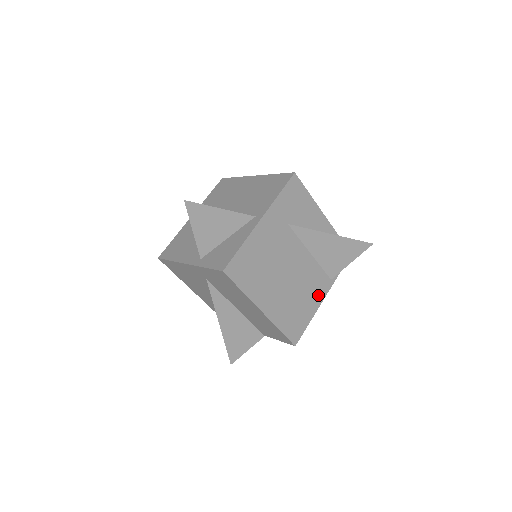
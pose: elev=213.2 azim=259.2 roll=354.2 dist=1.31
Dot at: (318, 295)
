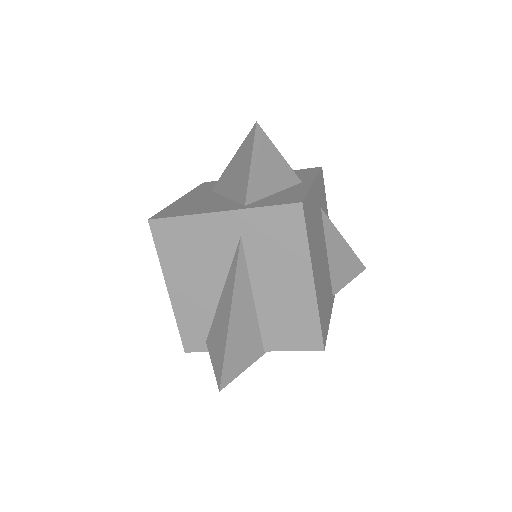
Dot at: (330, 304)
